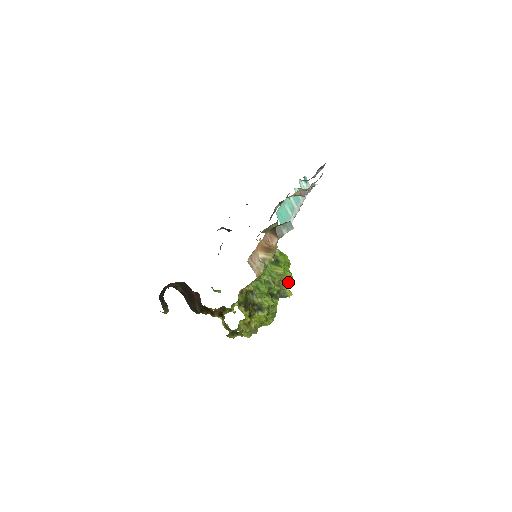
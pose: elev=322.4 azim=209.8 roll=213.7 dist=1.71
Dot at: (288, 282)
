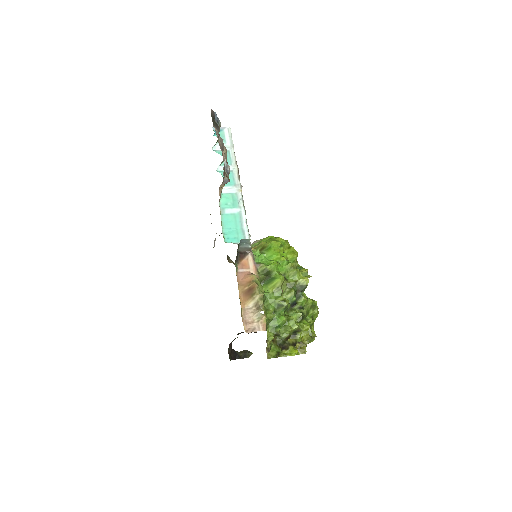
Dot at: (295, 274)
